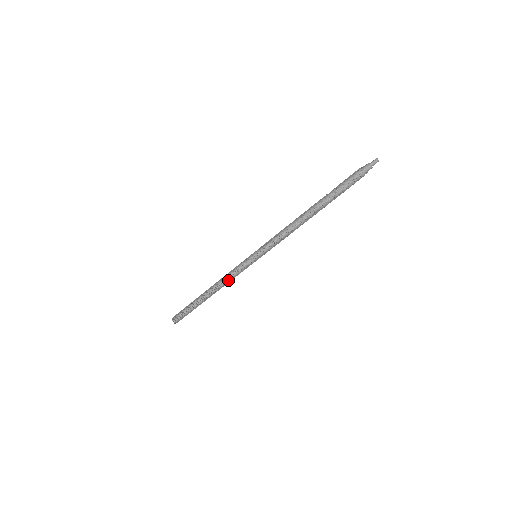
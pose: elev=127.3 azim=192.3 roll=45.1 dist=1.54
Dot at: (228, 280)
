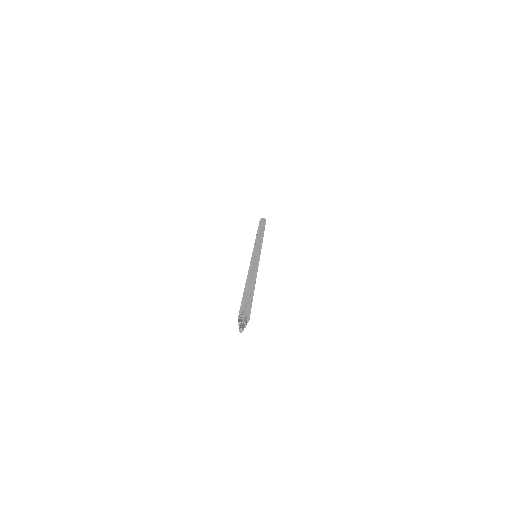
Dot at: (260, 240)
